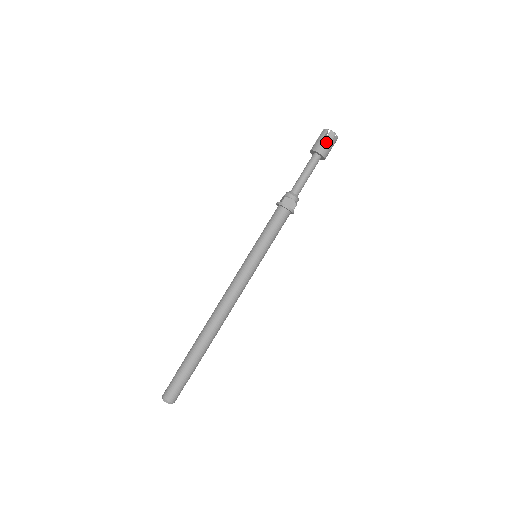
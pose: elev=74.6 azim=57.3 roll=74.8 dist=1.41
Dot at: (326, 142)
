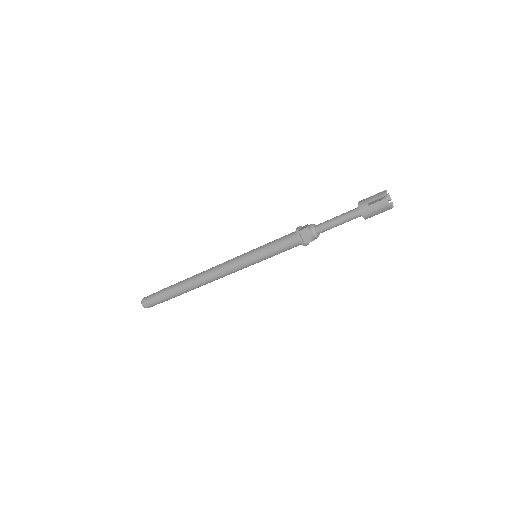
Dot at: (374, 206)
